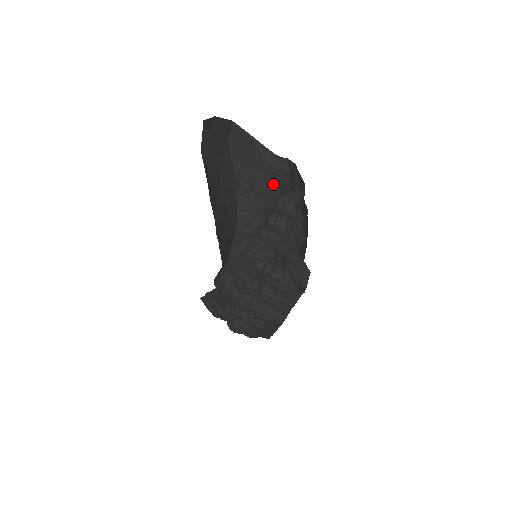
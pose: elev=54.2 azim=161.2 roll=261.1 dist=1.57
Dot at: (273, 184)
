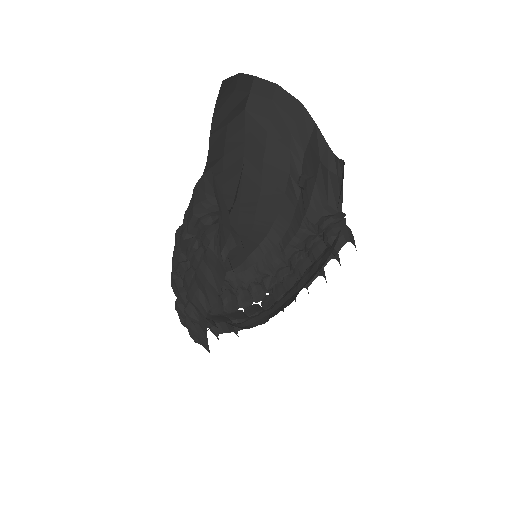
Dot at: (322, 191)
